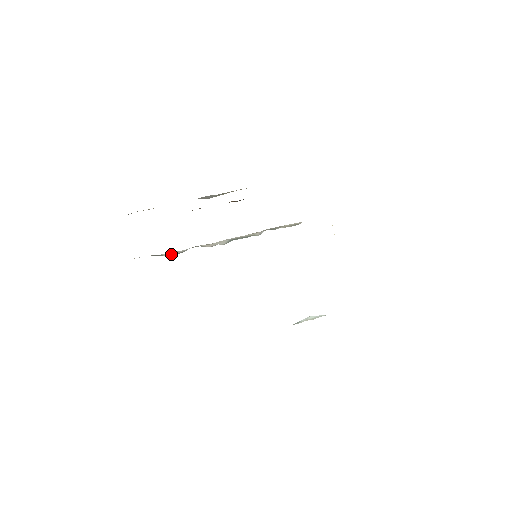
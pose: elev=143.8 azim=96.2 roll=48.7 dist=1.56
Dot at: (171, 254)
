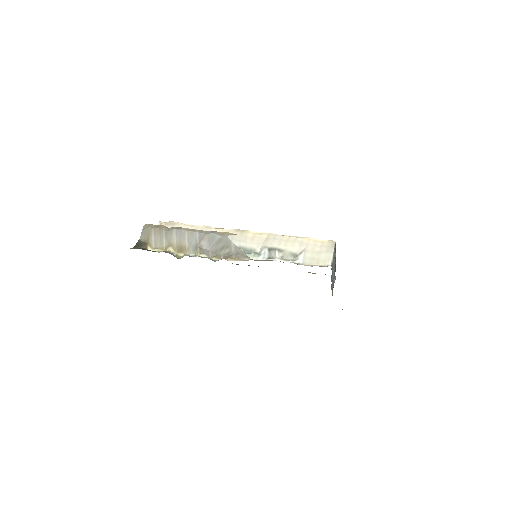
Dot at: occluded
